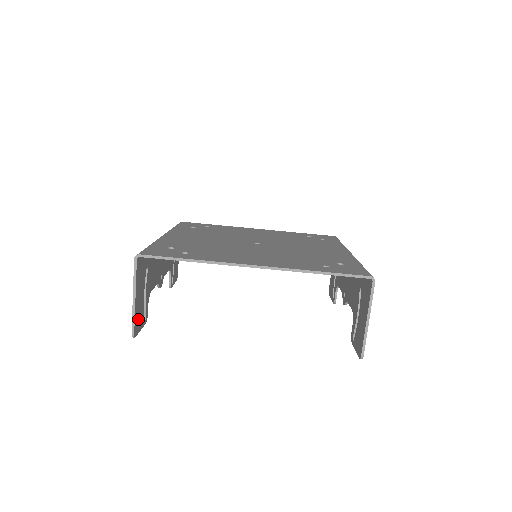
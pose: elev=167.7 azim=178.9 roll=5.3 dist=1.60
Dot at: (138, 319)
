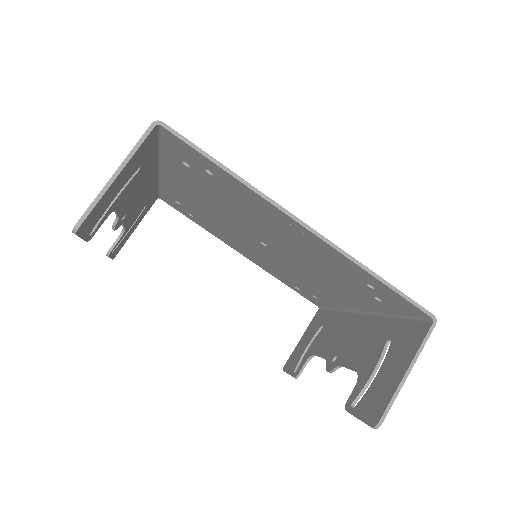
Dot at: (94, 215)
